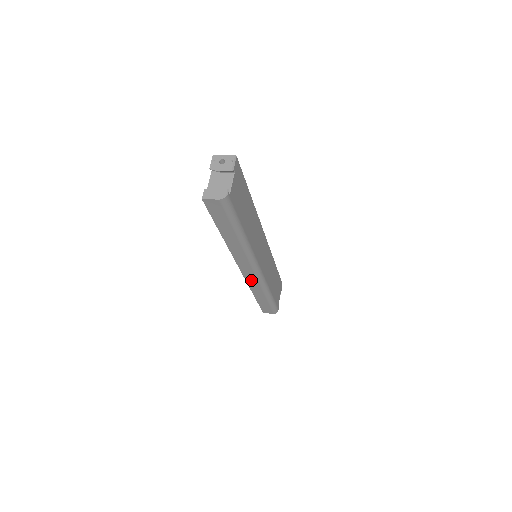
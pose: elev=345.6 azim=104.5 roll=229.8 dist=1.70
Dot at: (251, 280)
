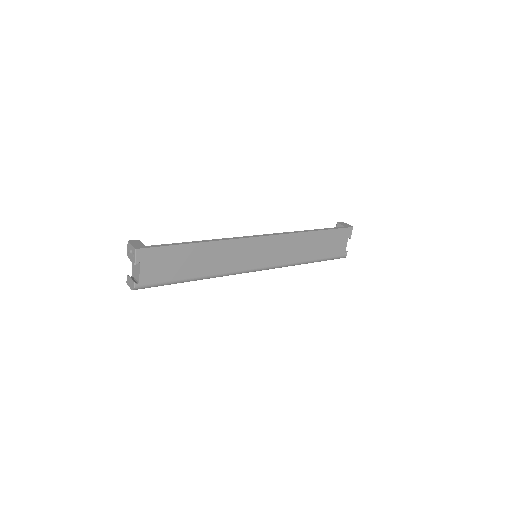
Dot at: occluded
